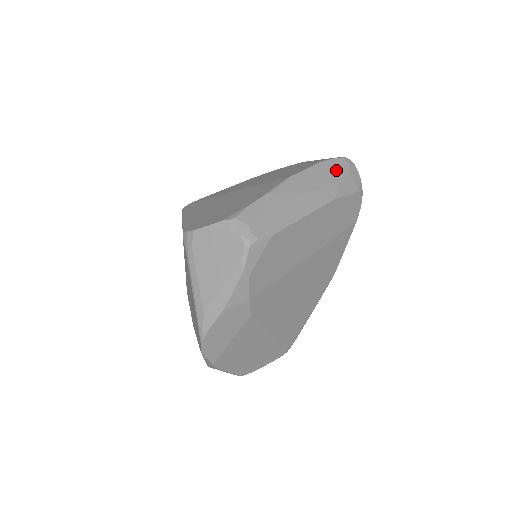
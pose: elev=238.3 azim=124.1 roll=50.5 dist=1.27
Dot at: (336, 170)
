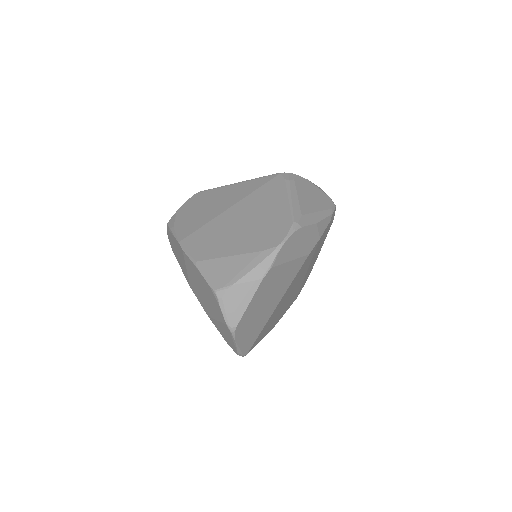
Dot at: occluded
